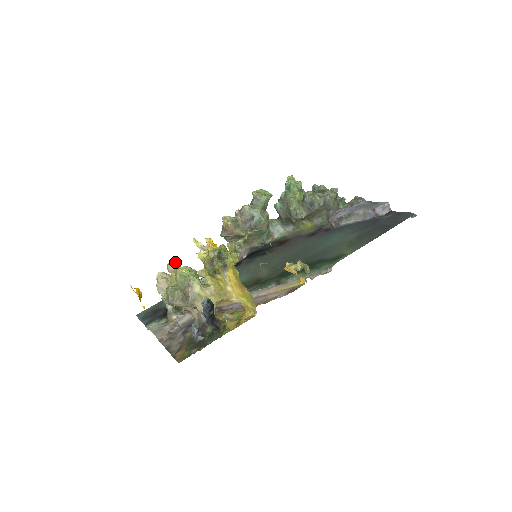
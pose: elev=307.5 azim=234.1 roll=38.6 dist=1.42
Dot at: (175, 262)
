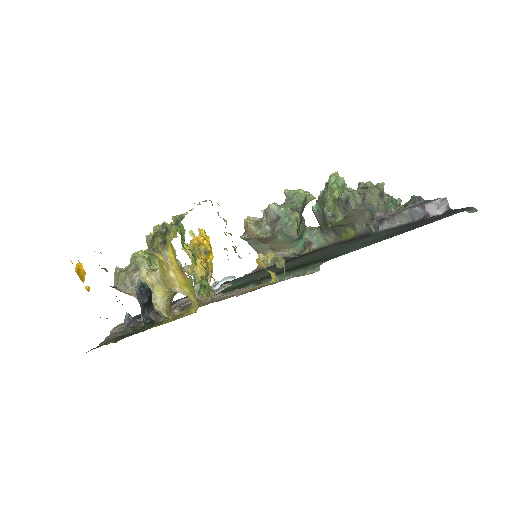
Dot at: occluded
